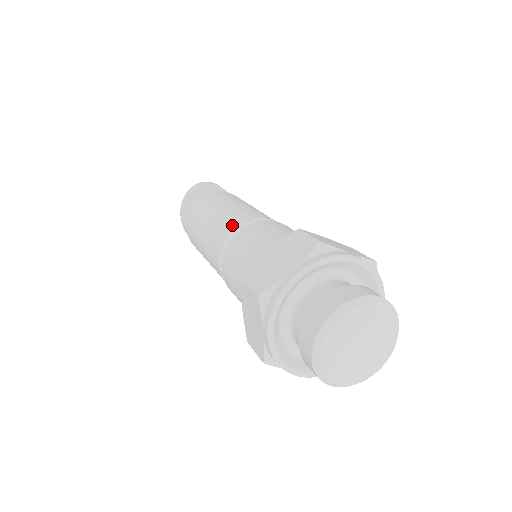
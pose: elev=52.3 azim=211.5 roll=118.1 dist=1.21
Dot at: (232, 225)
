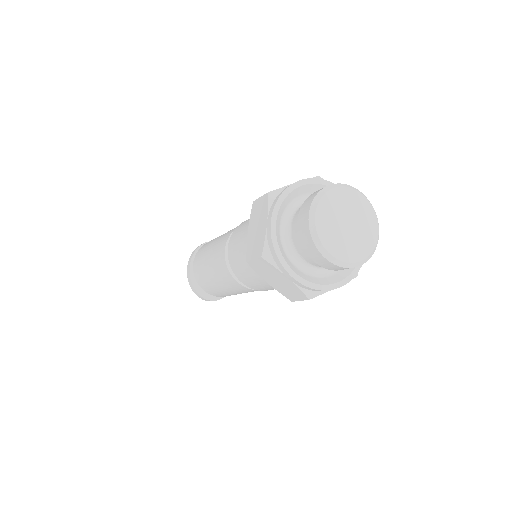
Dot at: occluded
